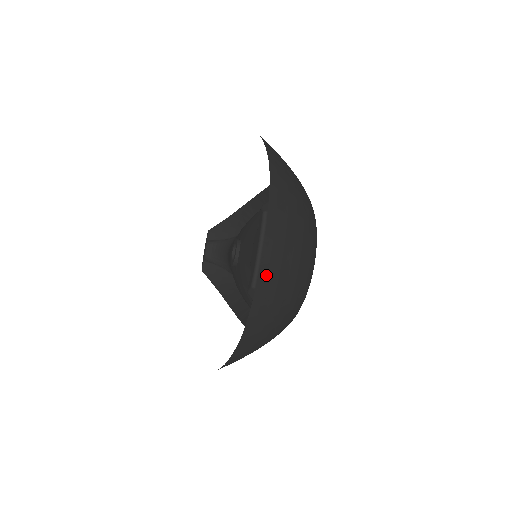
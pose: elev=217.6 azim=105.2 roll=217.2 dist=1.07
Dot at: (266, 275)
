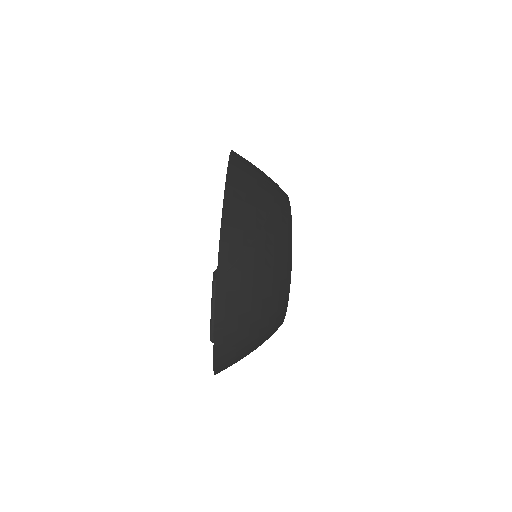
Dot at: (223, 329)
